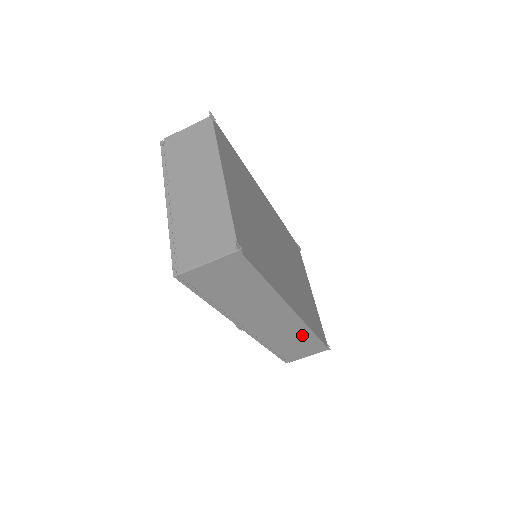
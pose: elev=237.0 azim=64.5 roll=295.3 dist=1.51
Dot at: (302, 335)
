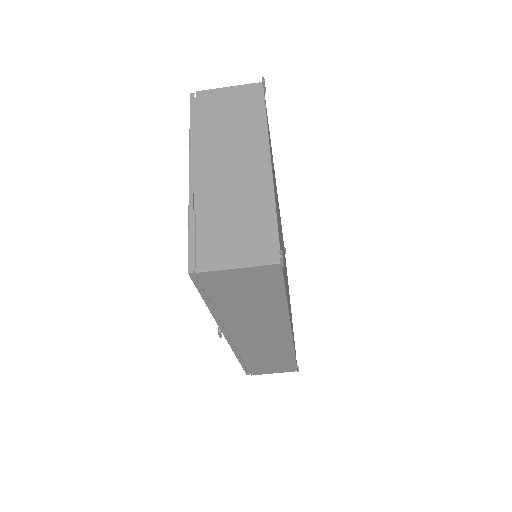
Dot at: (282, 355)
